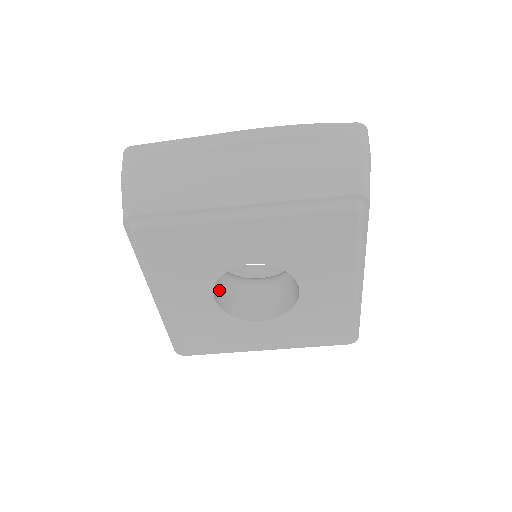
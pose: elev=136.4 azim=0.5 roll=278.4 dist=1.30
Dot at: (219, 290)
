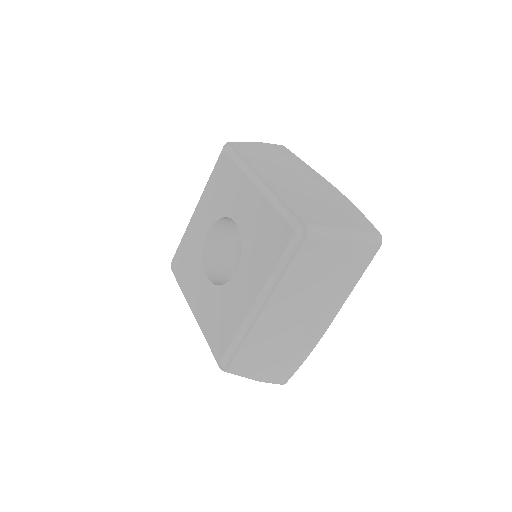
Dot at: occluded
